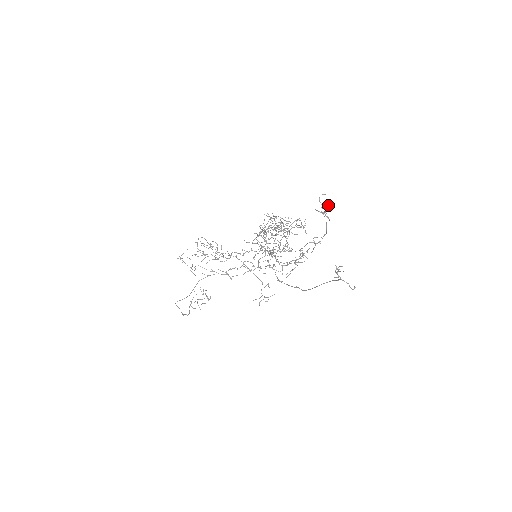
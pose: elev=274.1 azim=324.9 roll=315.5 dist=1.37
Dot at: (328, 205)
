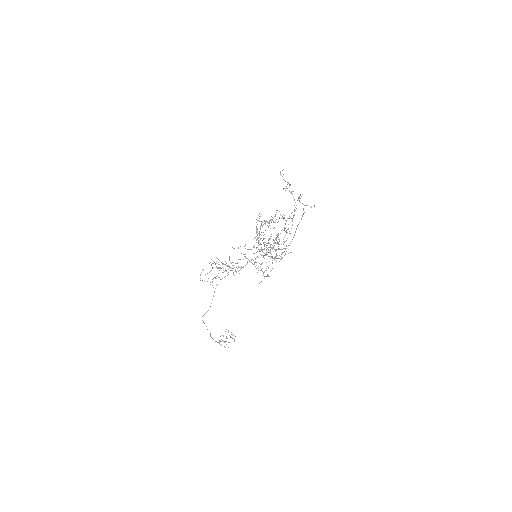
Dot at: occluded
